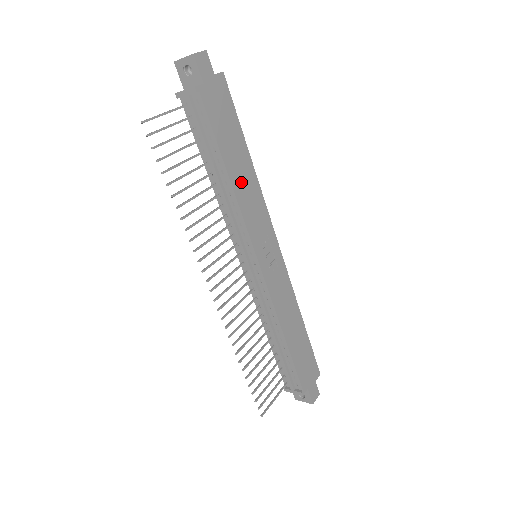
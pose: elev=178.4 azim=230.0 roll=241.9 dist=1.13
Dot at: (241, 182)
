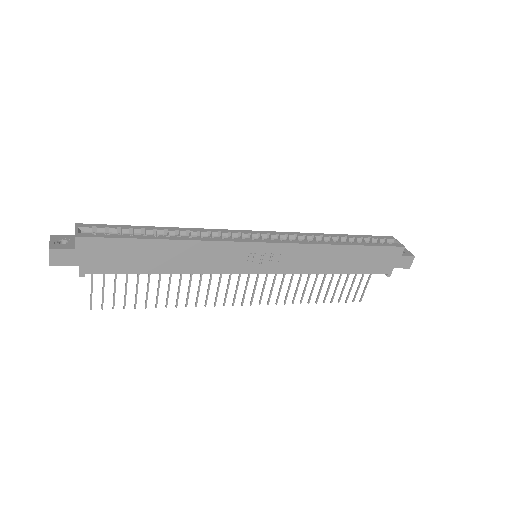
Dot at: (183, 262)
